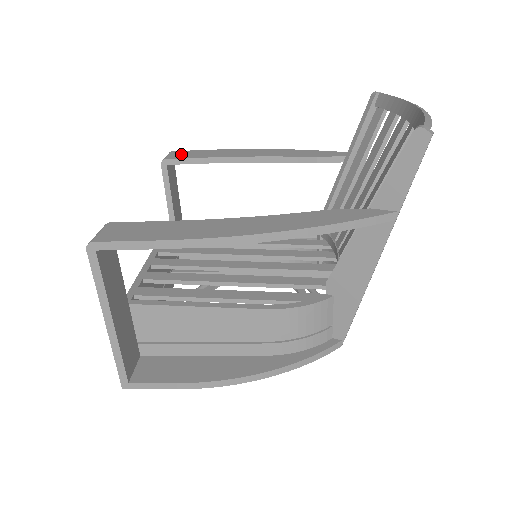
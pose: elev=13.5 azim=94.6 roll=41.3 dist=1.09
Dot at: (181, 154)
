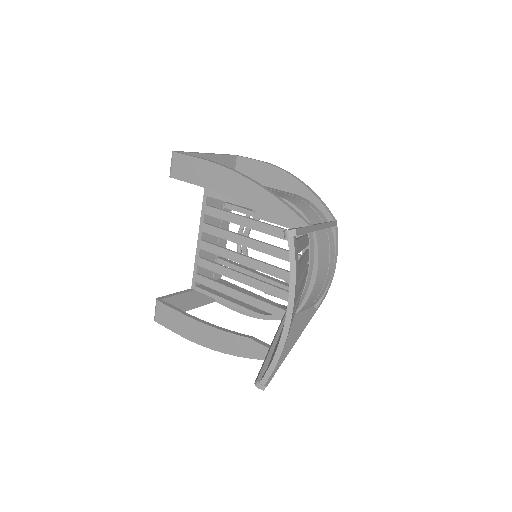
Dot at: (179, 166)
